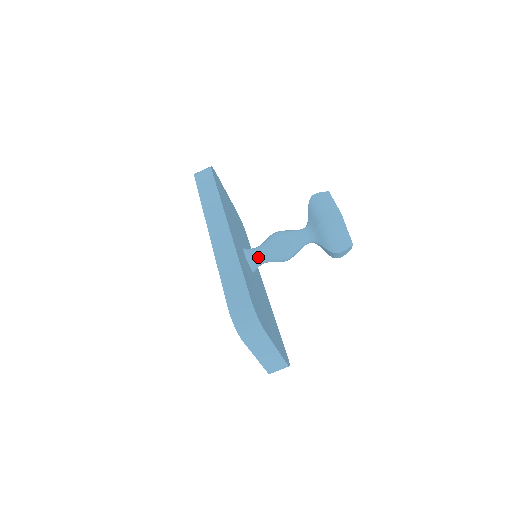
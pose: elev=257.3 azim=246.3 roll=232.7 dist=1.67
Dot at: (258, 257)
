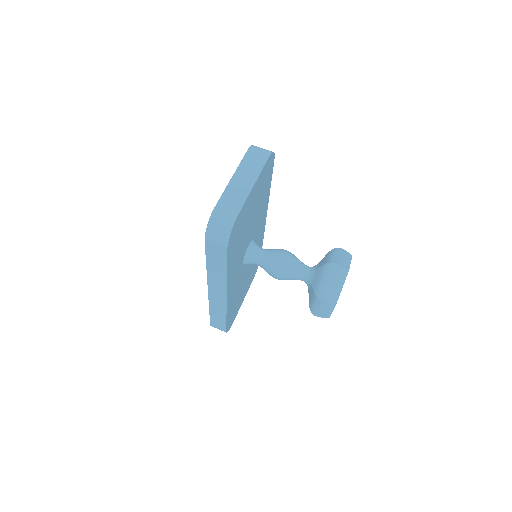
Dot at: (261, 248)
